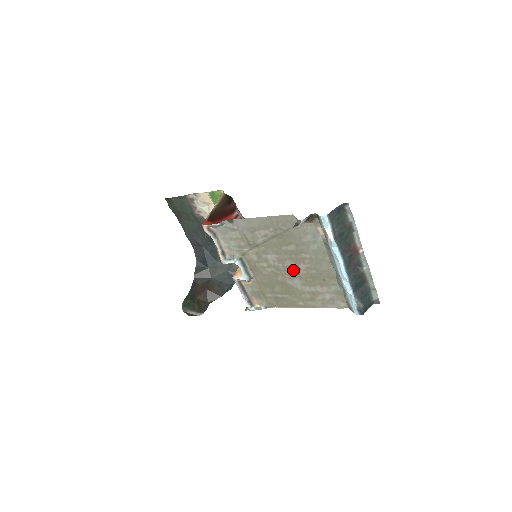
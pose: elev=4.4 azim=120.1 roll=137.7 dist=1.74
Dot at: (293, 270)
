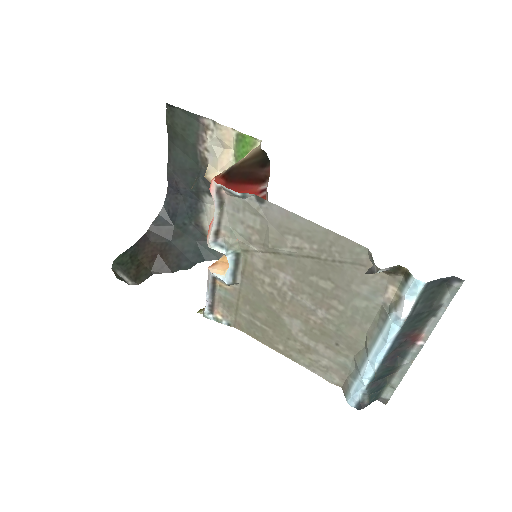
Dot at: (303, 309)
